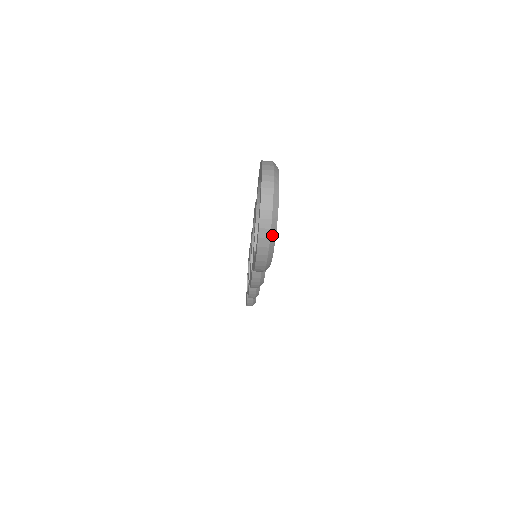
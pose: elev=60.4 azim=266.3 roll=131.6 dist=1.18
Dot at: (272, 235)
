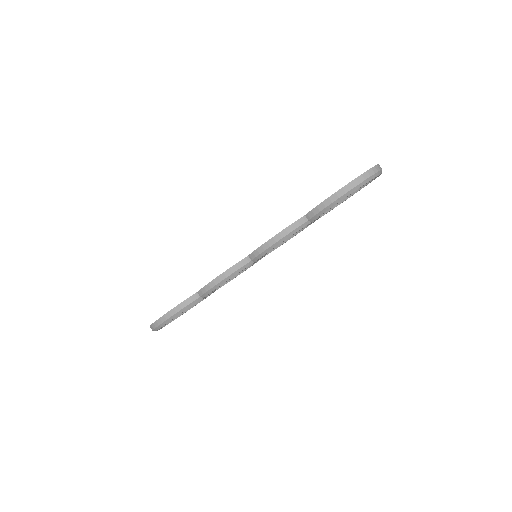
Dot at: (371, 177)
